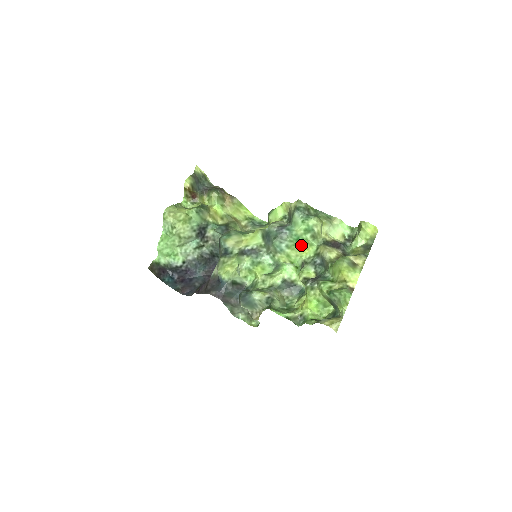
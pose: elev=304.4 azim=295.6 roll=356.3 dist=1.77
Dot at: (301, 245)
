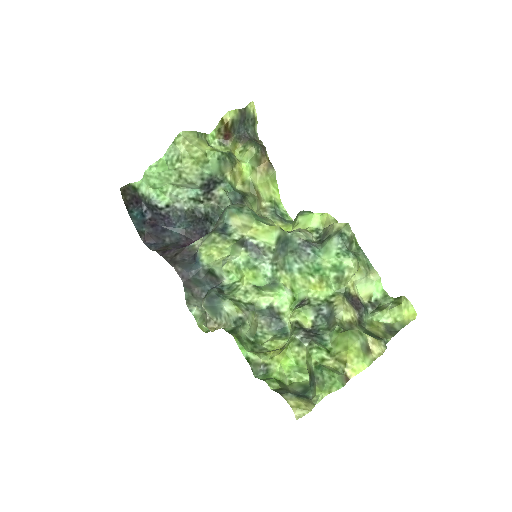
Dot at: (317, 278)
